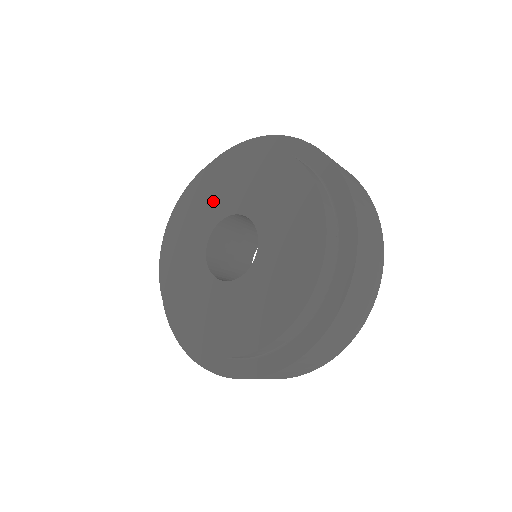
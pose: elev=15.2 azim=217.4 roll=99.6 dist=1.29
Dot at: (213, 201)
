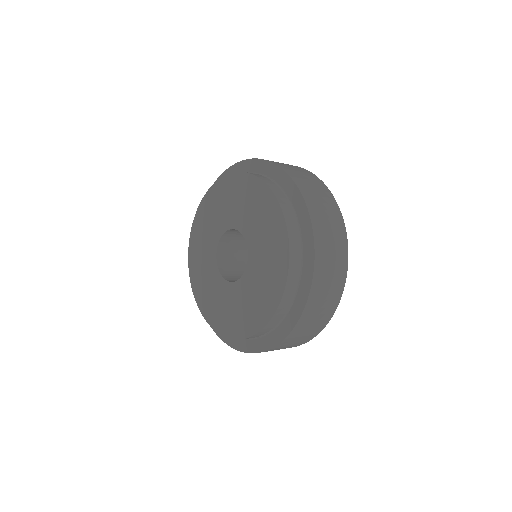
Dot at: (238, 208)
